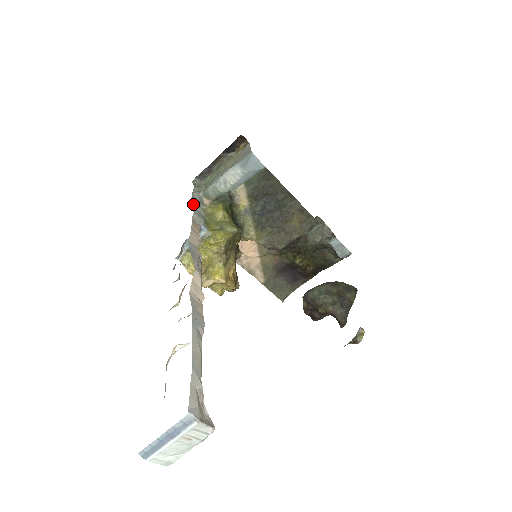
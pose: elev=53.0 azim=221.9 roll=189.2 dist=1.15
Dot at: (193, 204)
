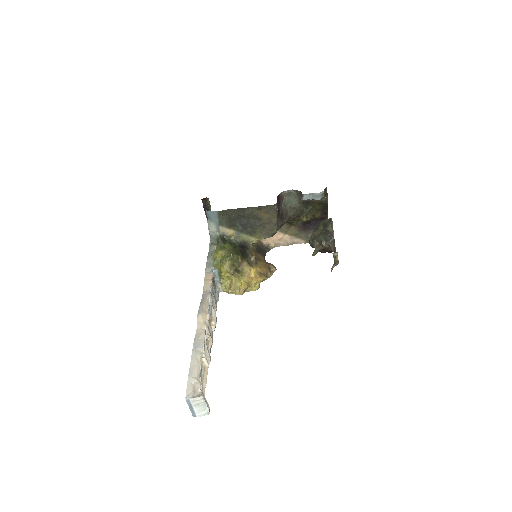
Dot at: (207, 259)
